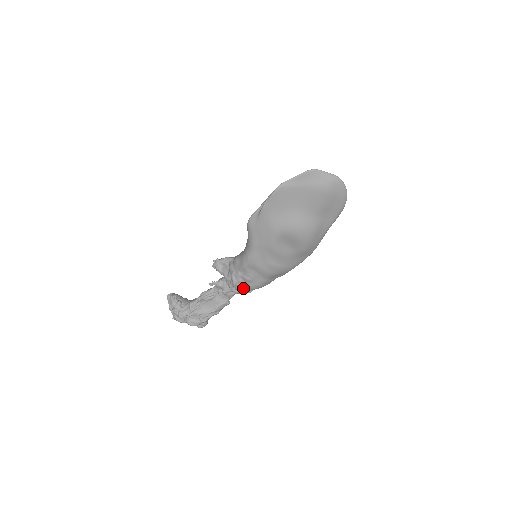
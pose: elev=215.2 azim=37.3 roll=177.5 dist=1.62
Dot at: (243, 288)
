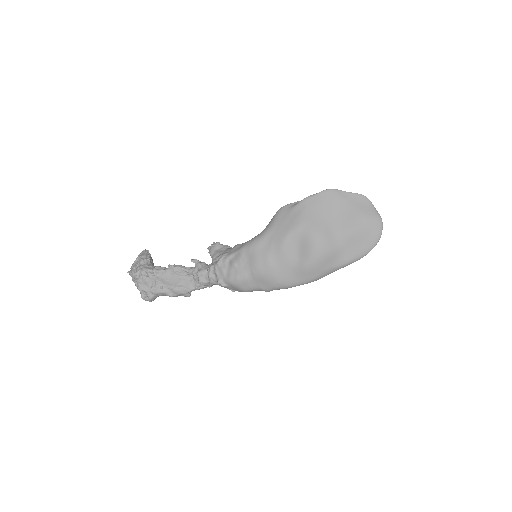
Dot at: (221, 274)
